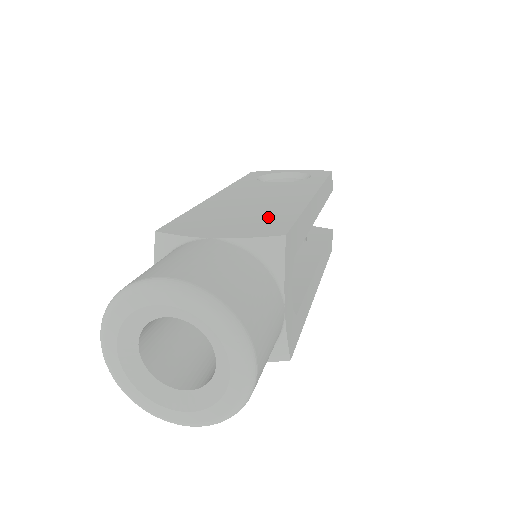
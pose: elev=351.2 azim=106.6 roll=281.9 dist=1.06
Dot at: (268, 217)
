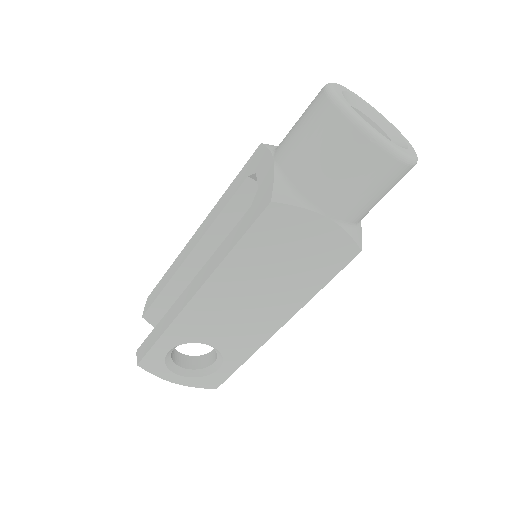
Dot at: occluded
